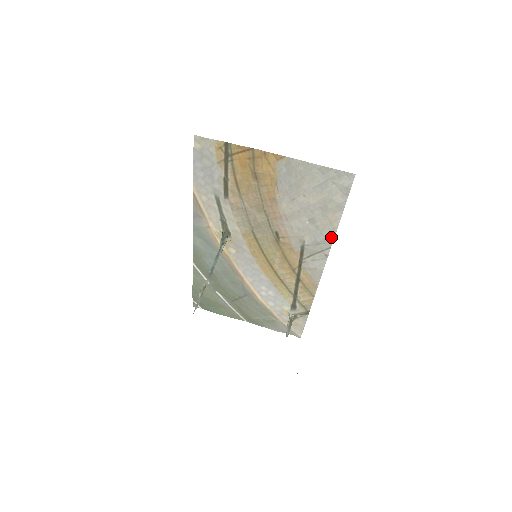
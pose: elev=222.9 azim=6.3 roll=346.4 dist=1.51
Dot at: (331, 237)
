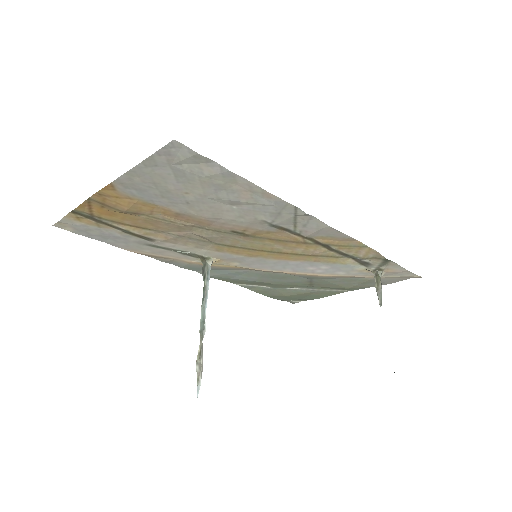
Dot at: (277, 200)
